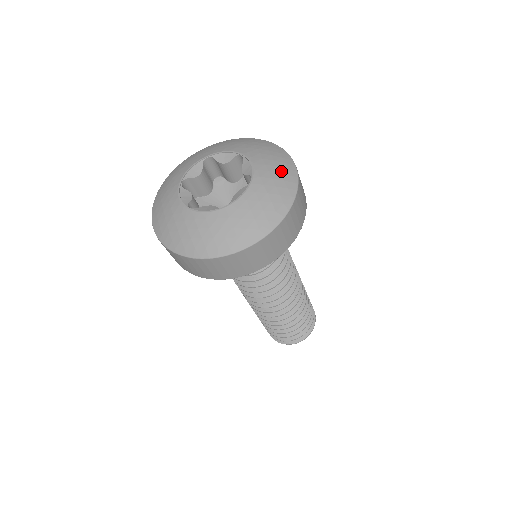
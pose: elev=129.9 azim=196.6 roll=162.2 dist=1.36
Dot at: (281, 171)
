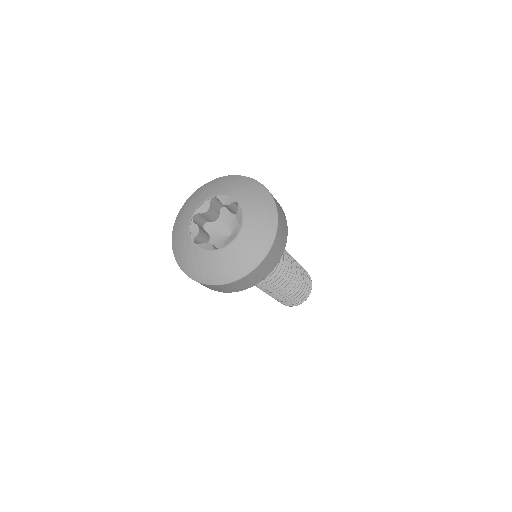
Dot at: (264, 223)
